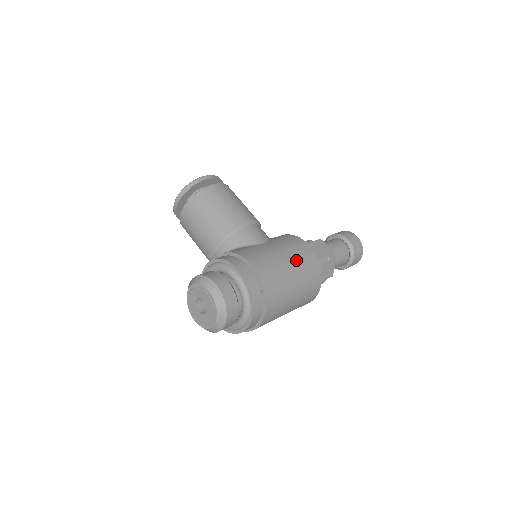
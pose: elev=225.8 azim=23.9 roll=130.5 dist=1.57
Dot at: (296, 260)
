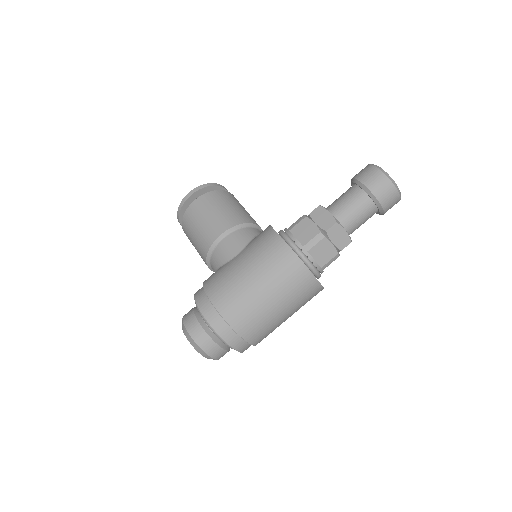
Dot at: (262, 269)
